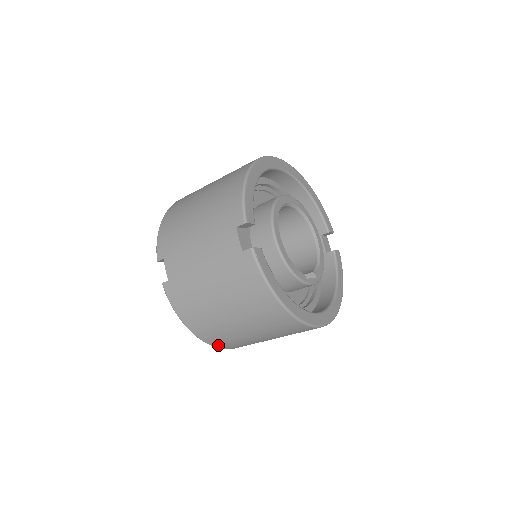
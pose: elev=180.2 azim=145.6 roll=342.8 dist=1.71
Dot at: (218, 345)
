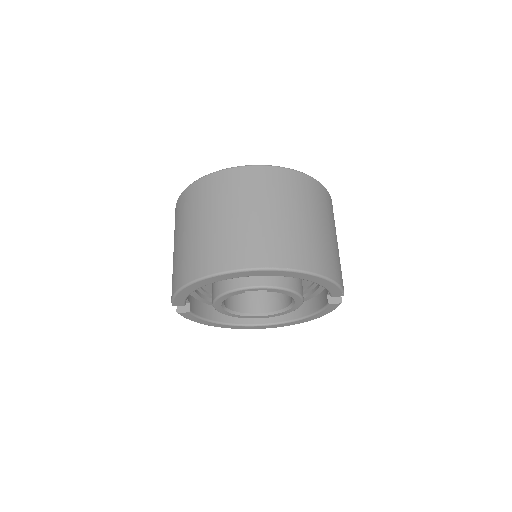
Dot at: (212, 268)
